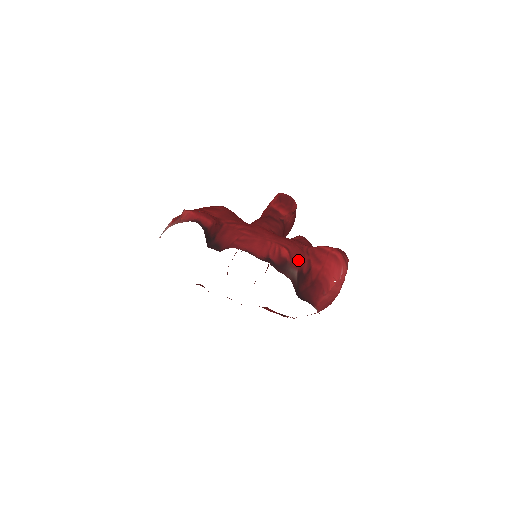
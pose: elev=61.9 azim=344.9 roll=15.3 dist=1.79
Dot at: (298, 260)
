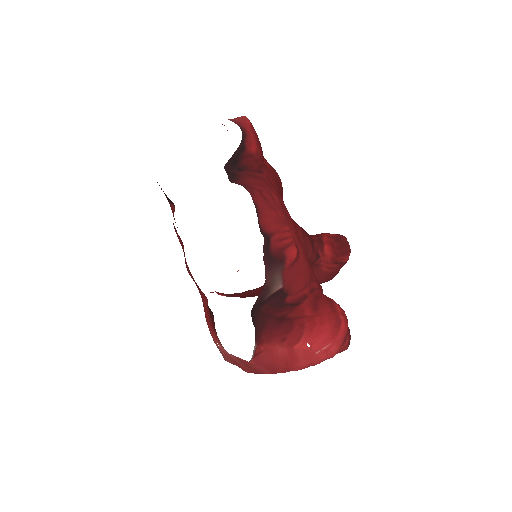
Dot at: (296, 279)
